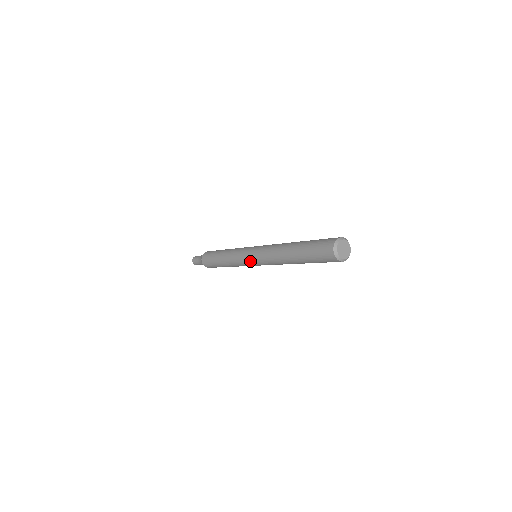
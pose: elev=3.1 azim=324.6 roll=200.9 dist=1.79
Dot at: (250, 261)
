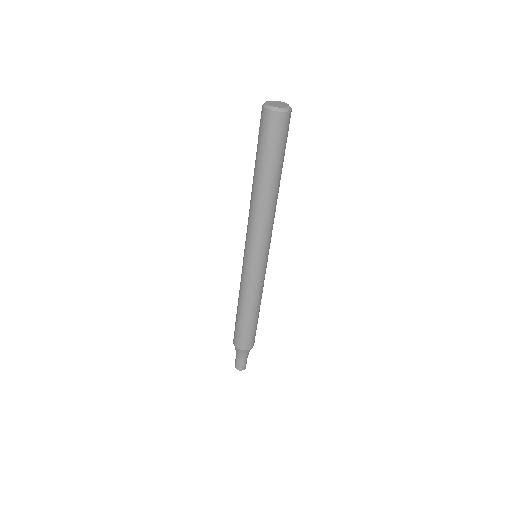
Dot at: (255, 261)
